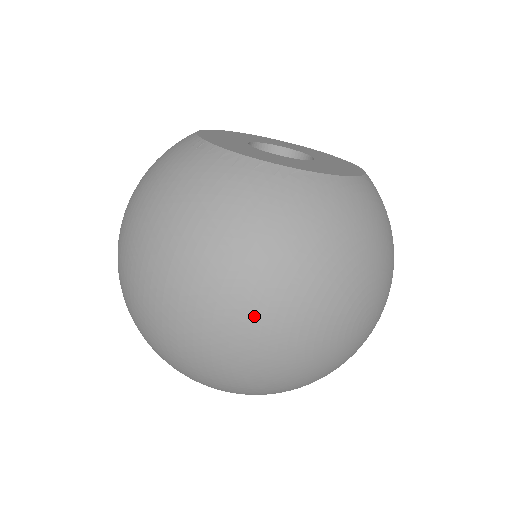
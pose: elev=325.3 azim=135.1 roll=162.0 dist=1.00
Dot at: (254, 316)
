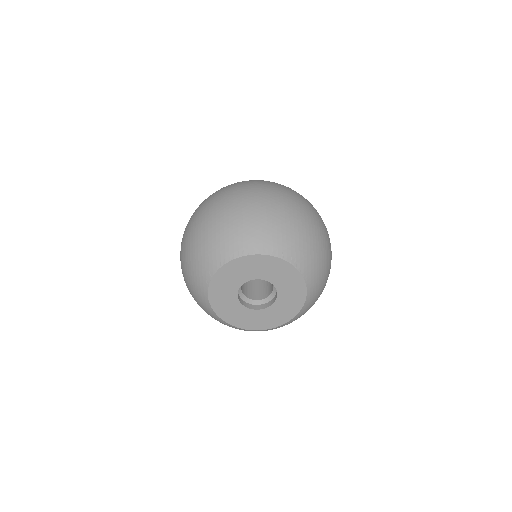
Dot at: occluded
